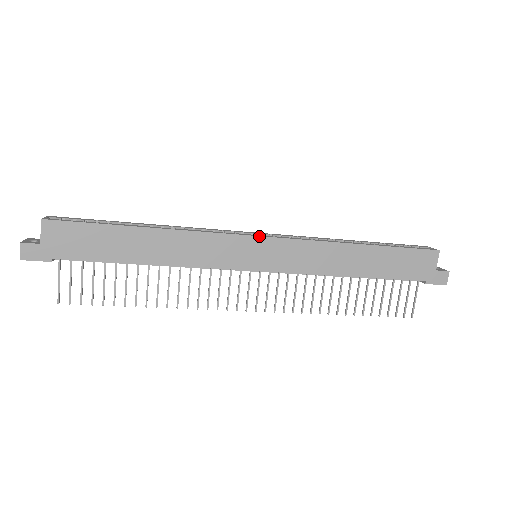
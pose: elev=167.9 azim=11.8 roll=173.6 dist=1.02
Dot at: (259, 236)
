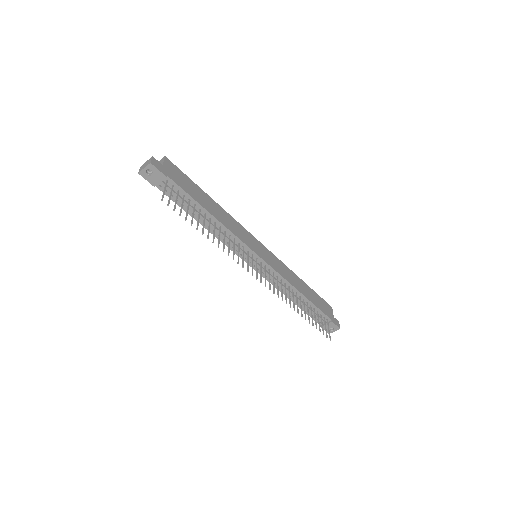
Dot at: (260, 242)
